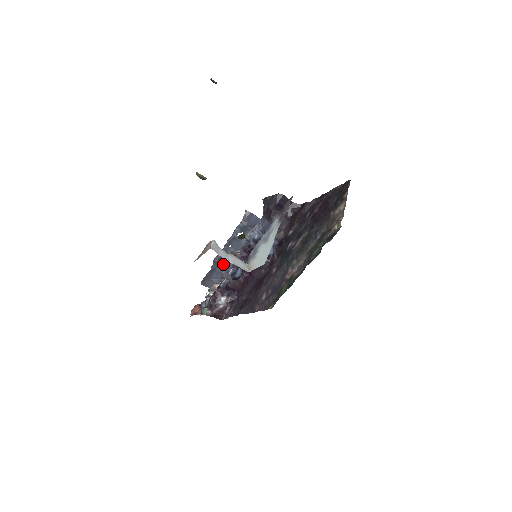
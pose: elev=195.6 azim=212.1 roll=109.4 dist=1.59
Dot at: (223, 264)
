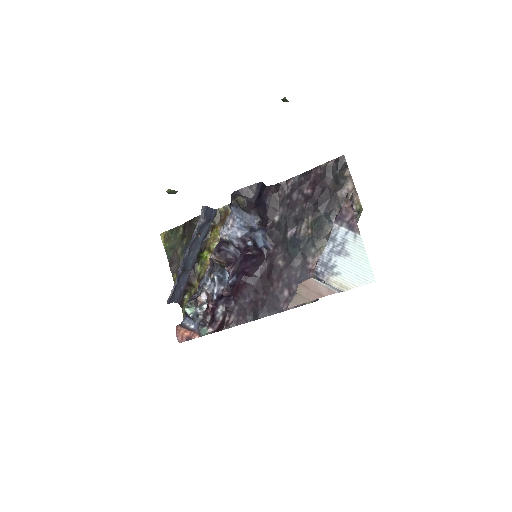
Dot at: (185, 272)
